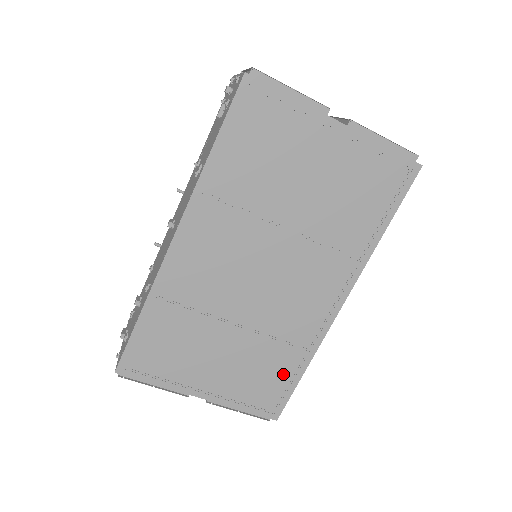
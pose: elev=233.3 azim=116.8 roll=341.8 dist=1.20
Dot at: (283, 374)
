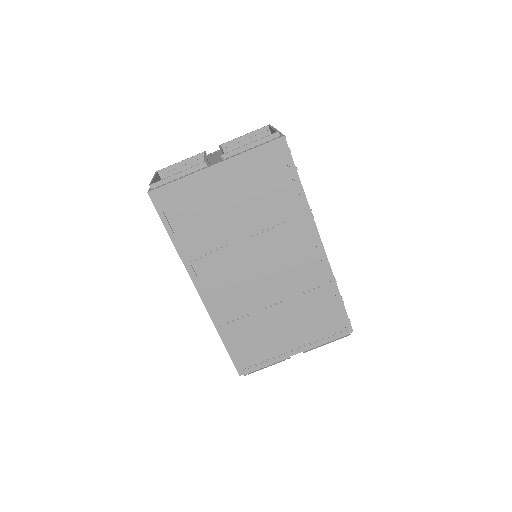
Dot at: (329, 306)
